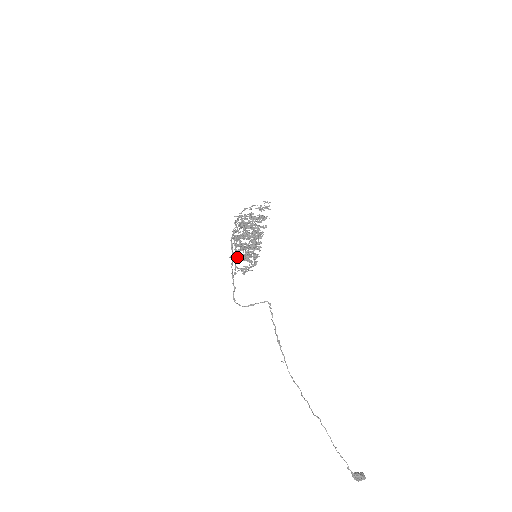
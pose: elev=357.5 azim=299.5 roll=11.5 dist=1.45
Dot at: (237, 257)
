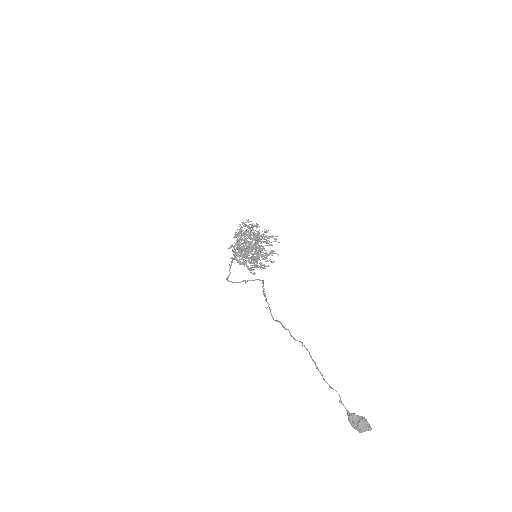
Dot at: (236, 249)
